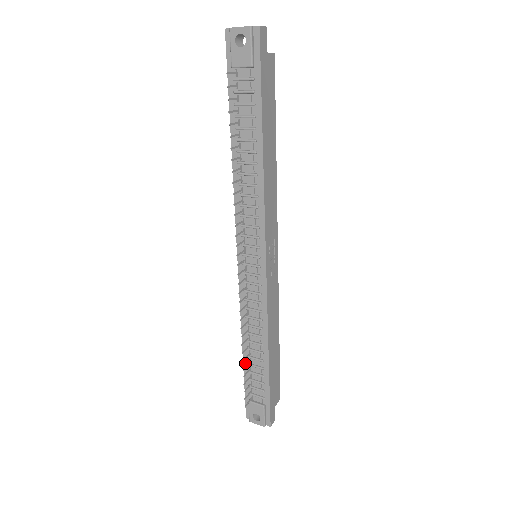
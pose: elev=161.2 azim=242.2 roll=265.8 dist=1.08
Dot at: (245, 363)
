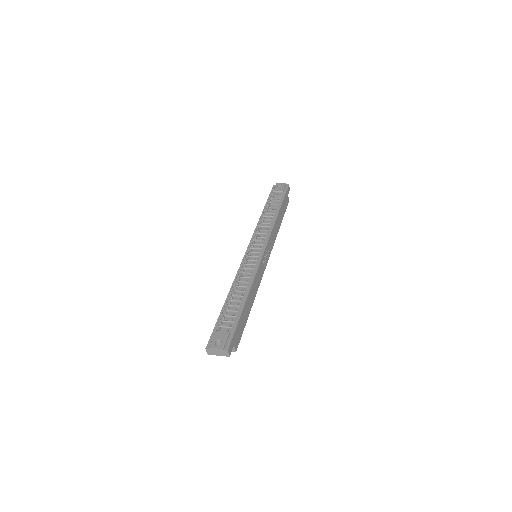
Dot at: (225, 306)
